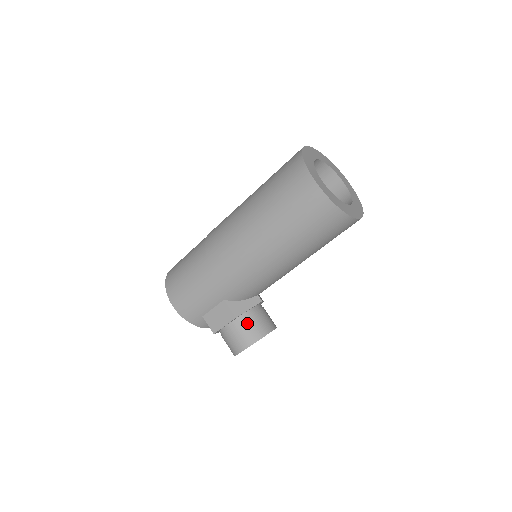
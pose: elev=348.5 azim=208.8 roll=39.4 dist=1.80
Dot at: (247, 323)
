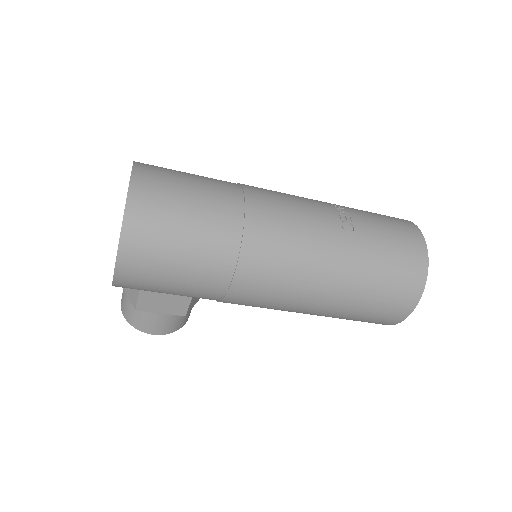
Dot at: occluded
